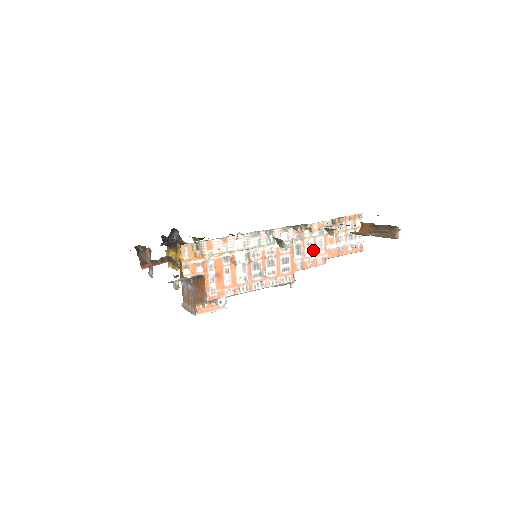
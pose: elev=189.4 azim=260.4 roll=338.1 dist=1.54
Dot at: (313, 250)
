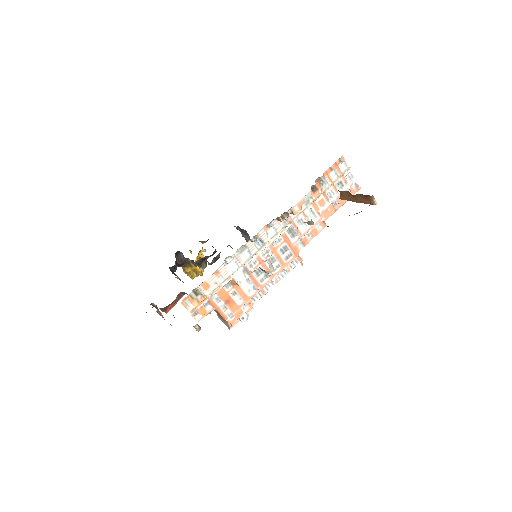
Dot at: occluded
